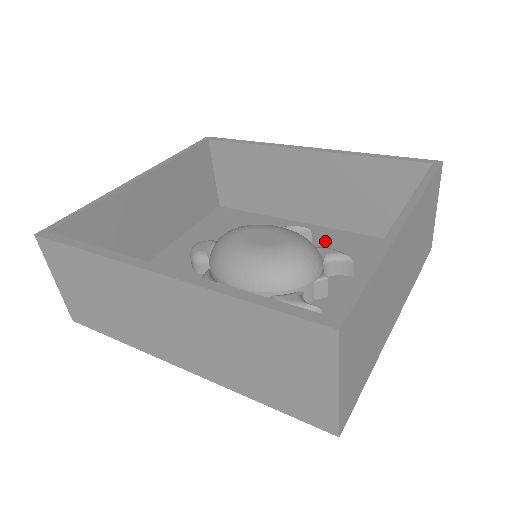
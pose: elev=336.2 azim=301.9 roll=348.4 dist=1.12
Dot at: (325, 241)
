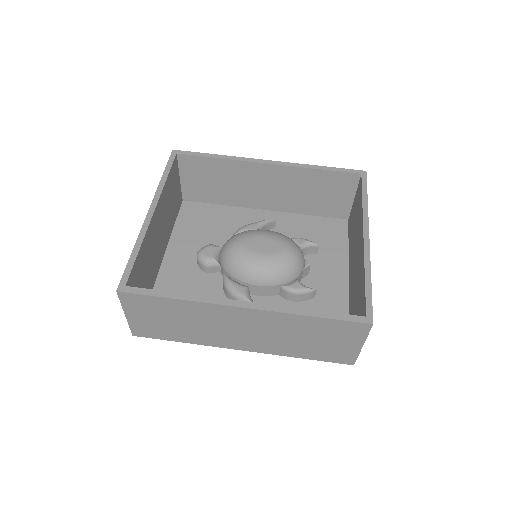
Dot at: (284, 225)
